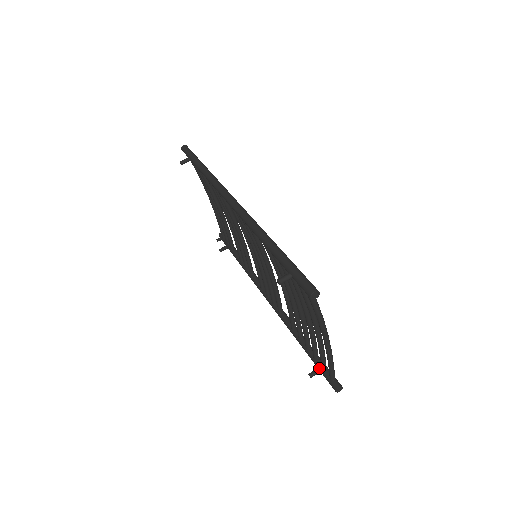
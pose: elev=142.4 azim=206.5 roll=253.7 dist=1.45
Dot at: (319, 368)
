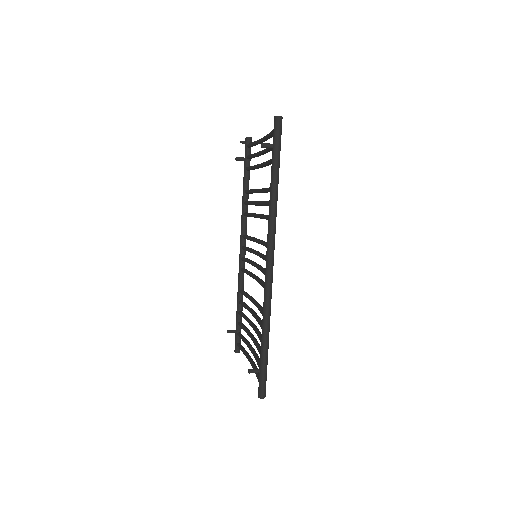
Dot at: (236, 332)
